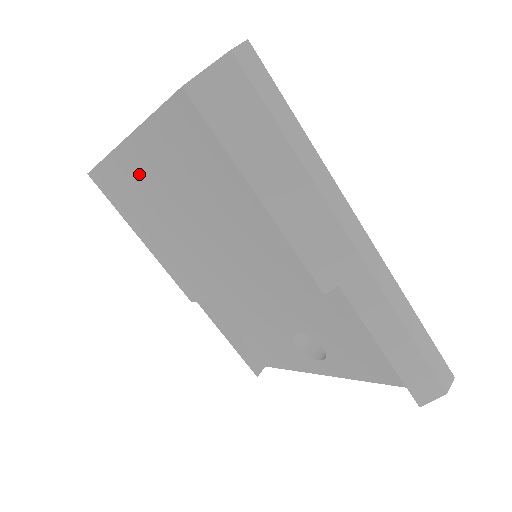
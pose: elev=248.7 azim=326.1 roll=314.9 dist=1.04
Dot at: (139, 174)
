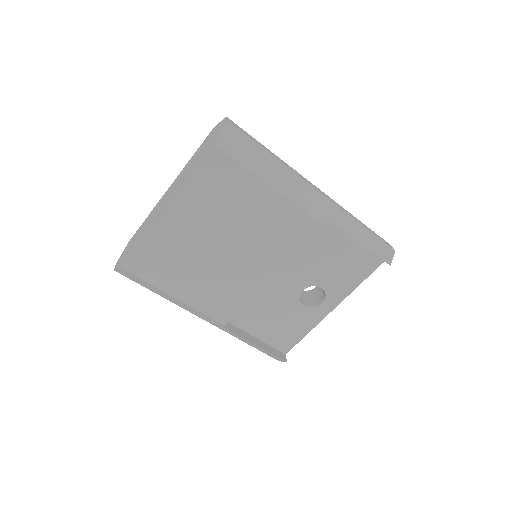
Dot at: (176, 230)
